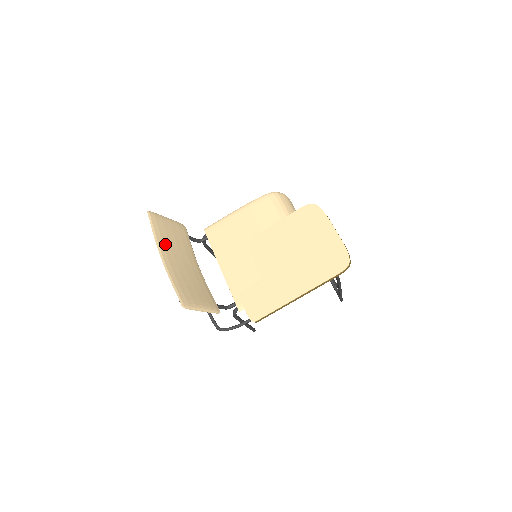
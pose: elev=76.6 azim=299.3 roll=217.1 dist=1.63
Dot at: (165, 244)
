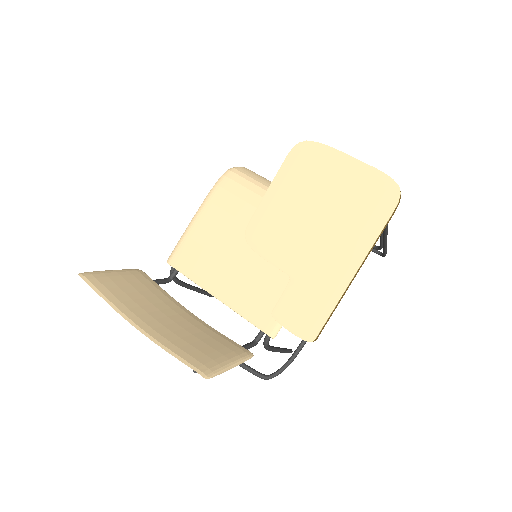
Dot at: (129, 305)
